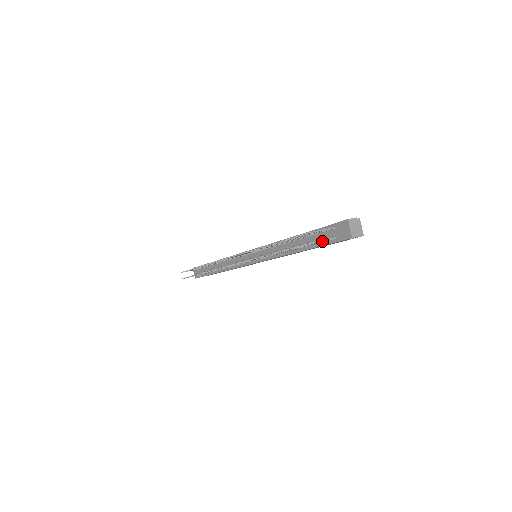
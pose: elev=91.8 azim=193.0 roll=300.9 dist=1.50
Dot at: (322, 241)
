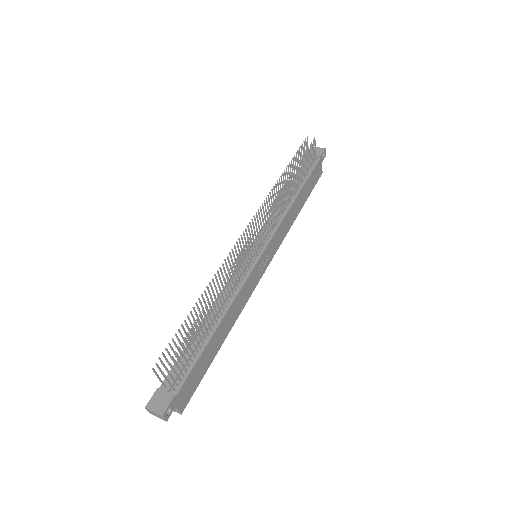
Dot at: (314, 152)
